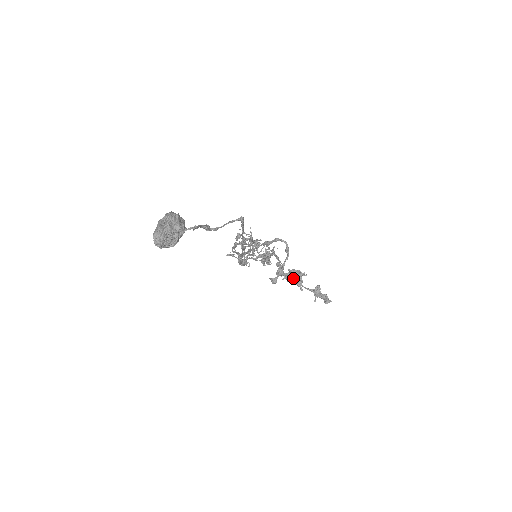
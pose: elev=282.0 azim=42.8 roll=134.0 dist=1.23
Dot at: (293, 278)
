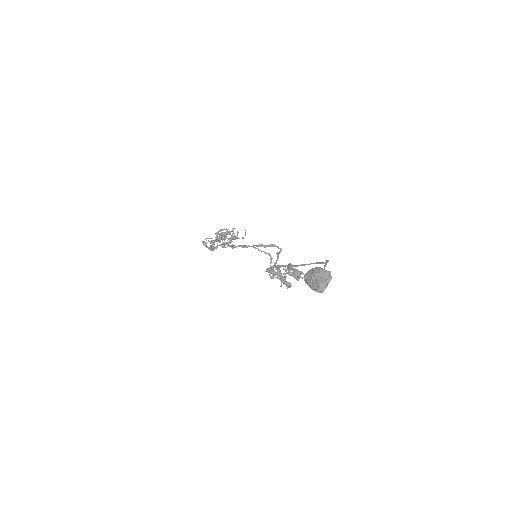
Dot at: occluded
